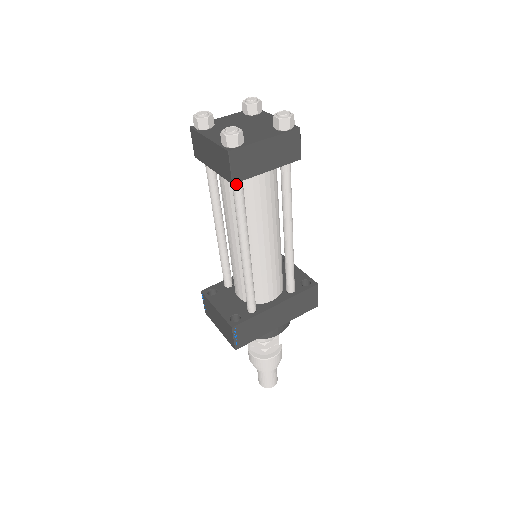
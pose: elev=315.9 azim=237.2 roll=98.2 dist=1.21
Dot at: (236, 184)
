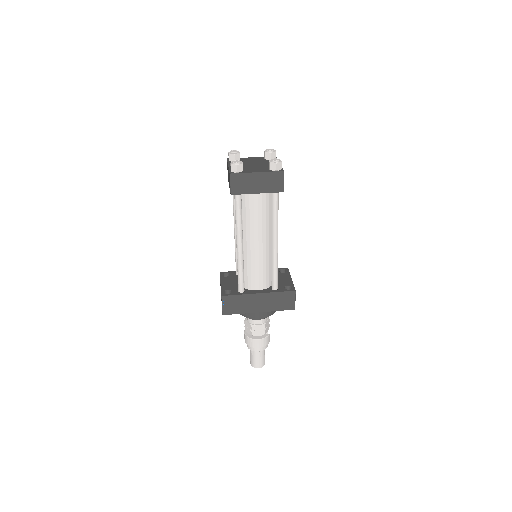
Dot at: (236, 196)
